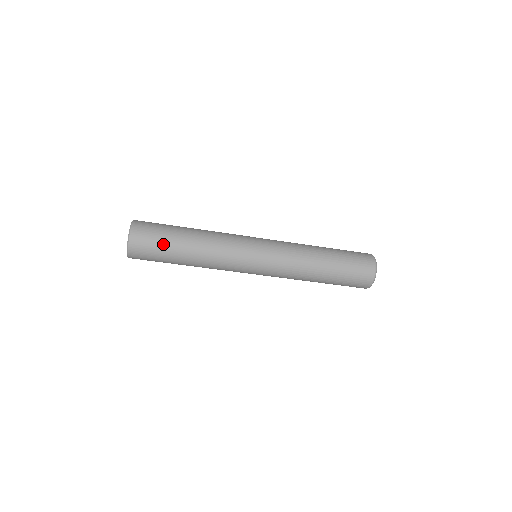
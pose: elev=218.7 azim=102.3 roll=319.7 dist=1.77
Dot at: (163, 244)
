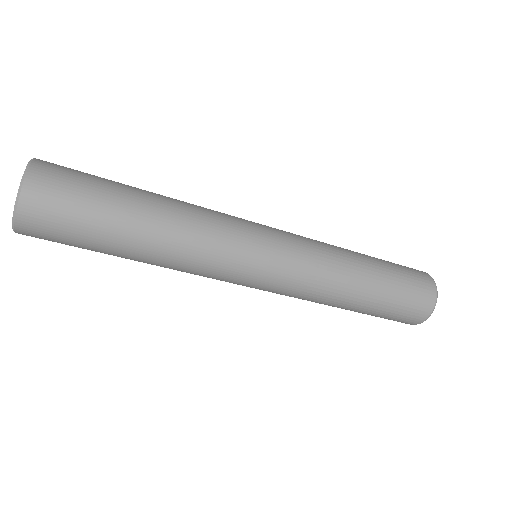
Dot at: (96, 199)
